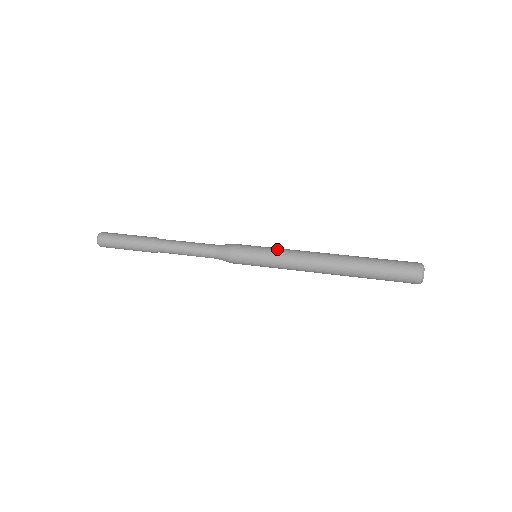
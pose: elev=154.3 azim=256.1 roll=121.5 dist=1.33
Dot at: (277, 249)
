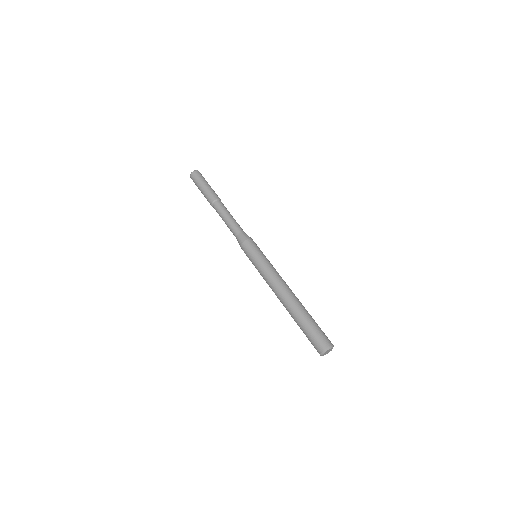
Dot at: (262, 266)
